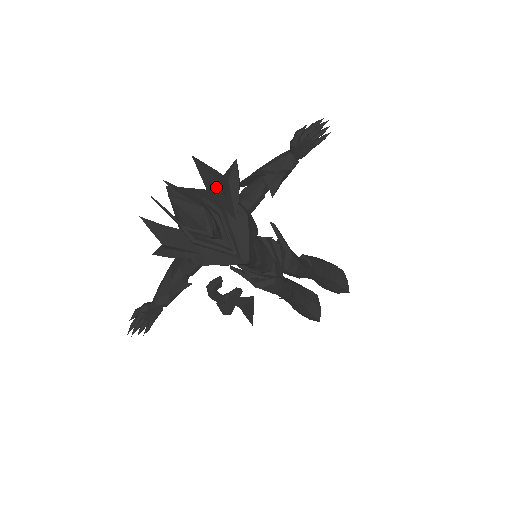
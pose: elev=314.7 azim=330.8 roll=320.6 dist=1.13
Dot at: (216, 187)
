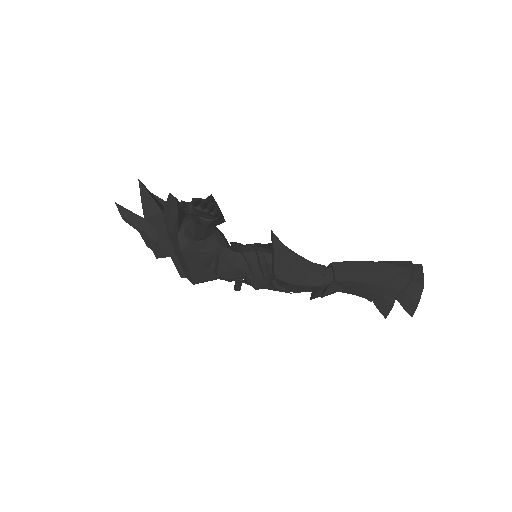
Dot at: (150, 219)
